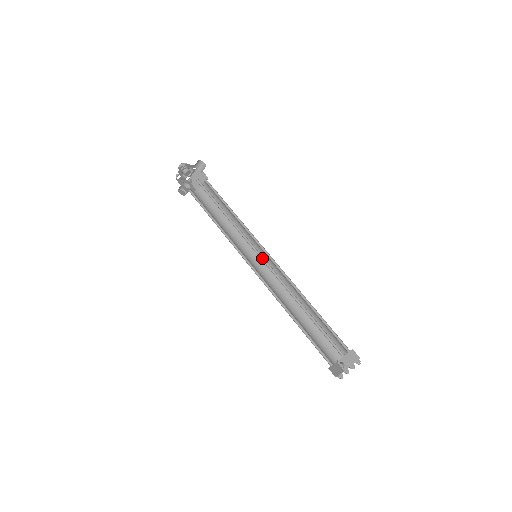
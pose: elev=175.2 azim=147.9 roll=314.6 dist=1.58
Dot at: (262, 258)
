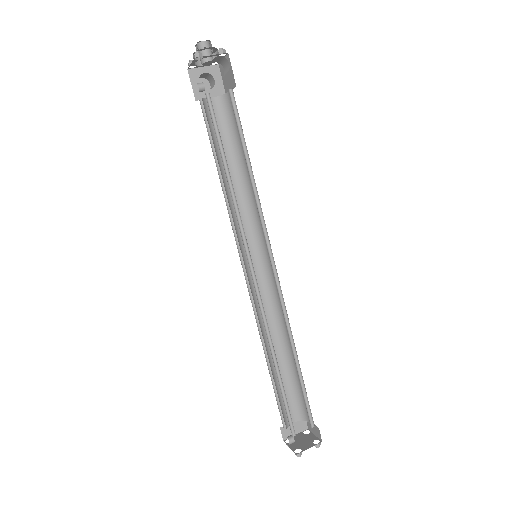
Dot at: (254, 272)
